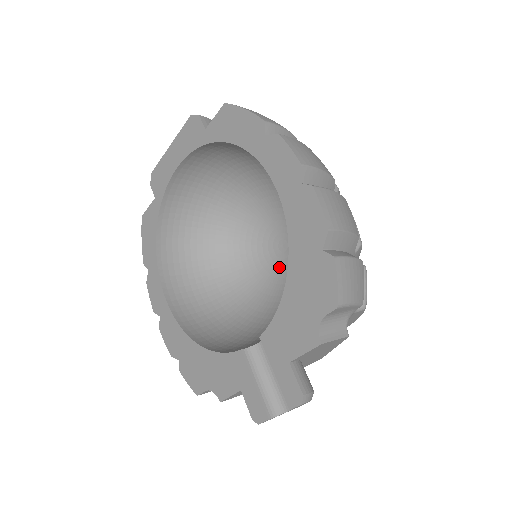
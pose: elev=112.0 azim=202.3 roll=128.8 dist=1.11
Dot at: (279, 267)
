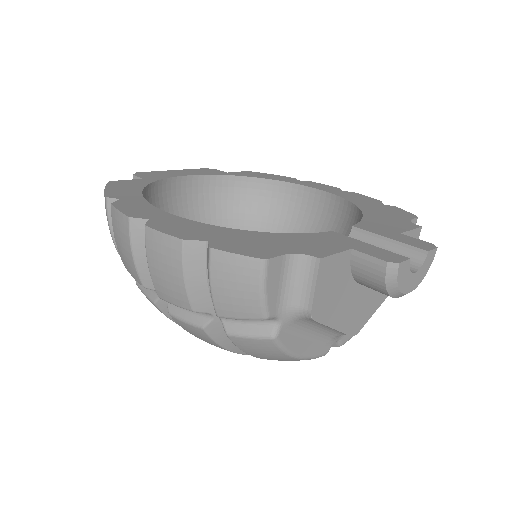
Dot at: occluded
